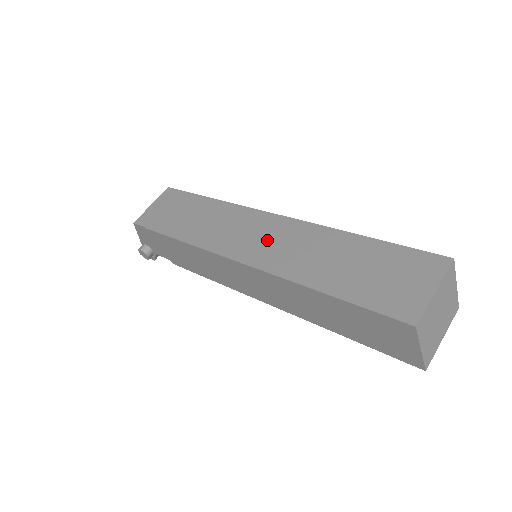
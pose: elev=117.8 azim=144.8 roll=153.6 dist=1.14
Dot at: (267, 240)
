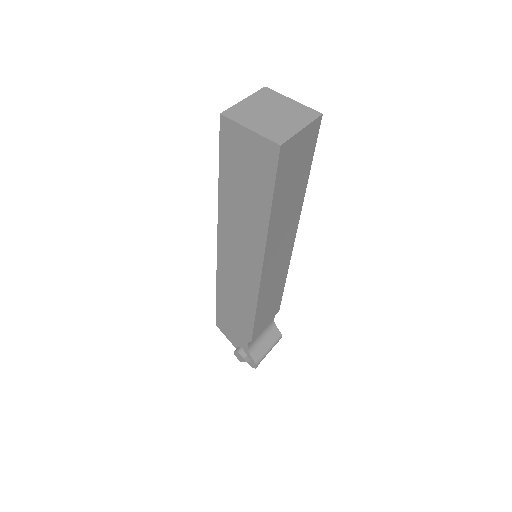
Dot at: occluded
